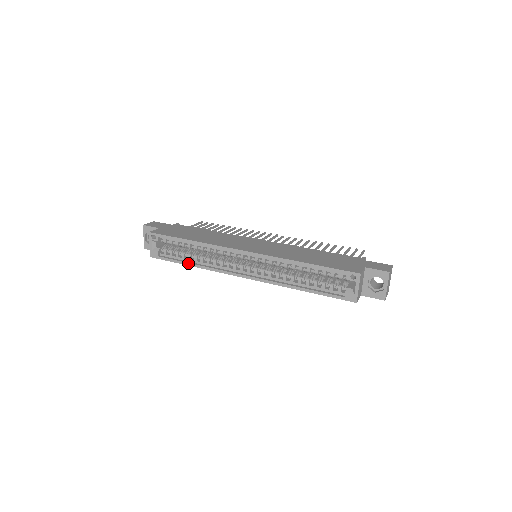
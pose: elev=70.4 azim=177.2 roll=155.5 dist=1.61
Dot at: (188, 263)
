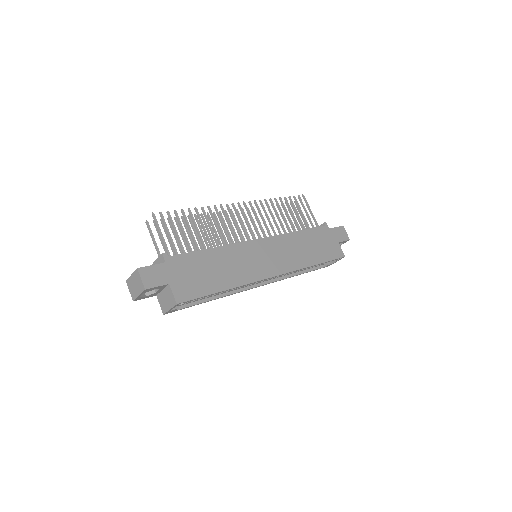
Dot at: occluded
